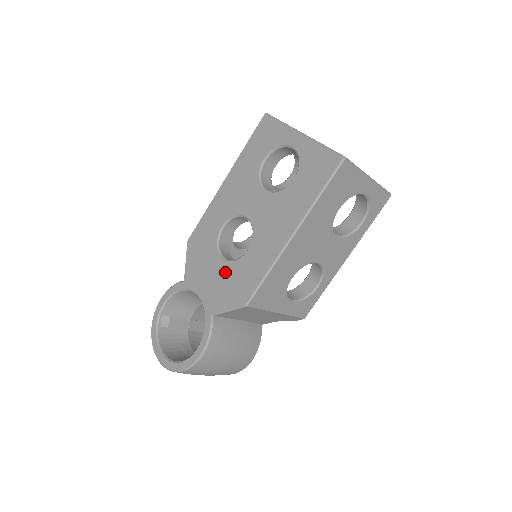
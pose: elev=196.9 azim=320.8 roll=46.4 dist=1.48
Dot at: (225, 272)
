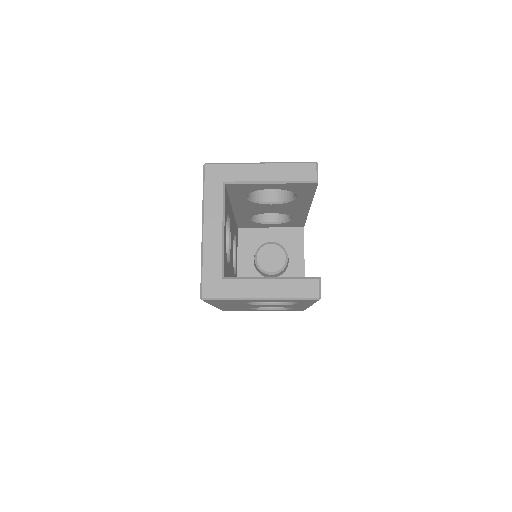
Dot at: occluded
